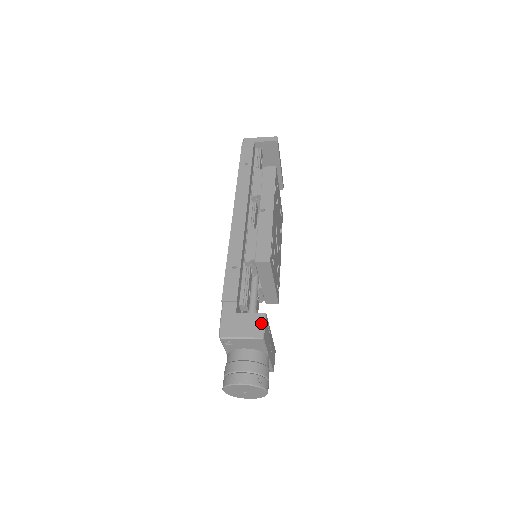
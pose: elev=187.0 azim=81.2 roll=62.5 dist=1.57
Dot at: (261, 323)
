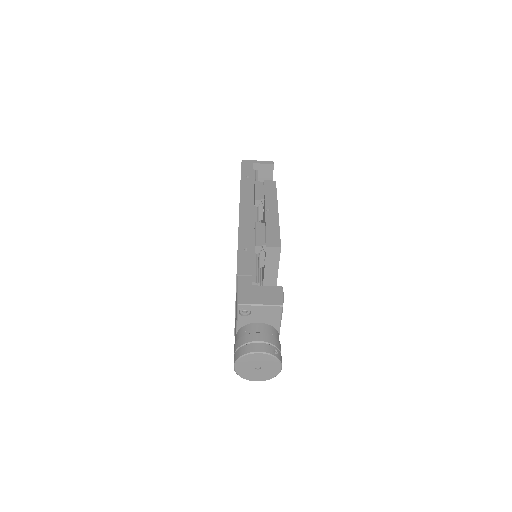
Dot at: (279, 294)
